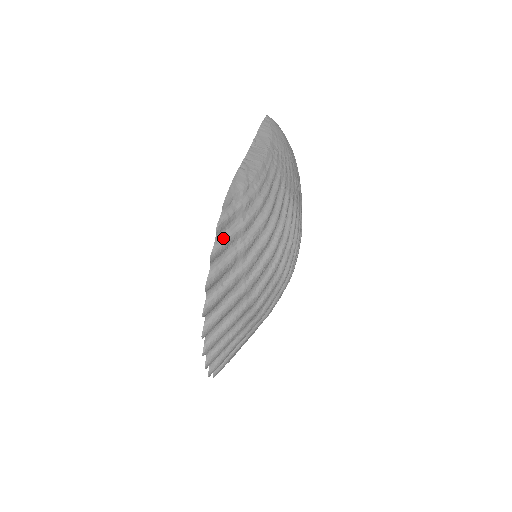
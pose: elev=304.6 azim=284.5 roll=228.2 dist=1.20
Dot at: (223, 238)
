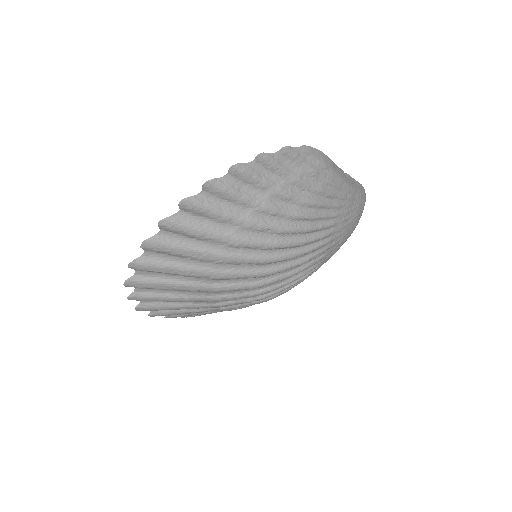
Dot at: (279, 161)
